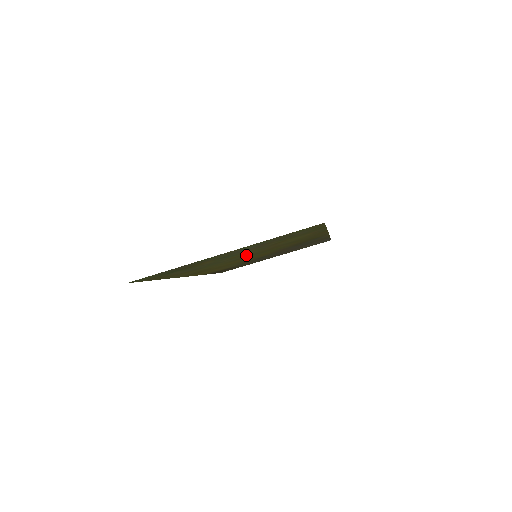
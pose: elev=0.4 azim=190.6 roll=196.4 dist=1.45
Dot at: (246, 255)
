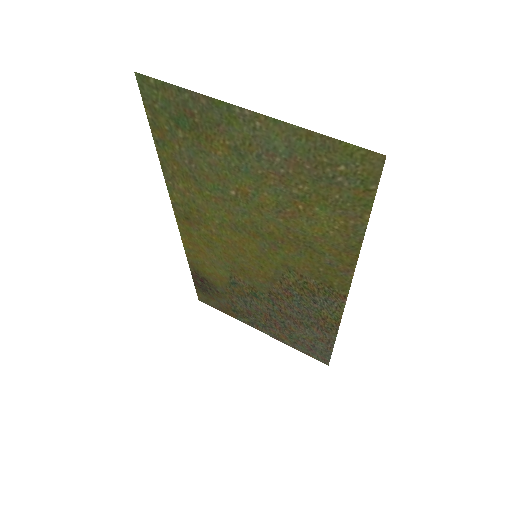
Dot at: (254, 216)
